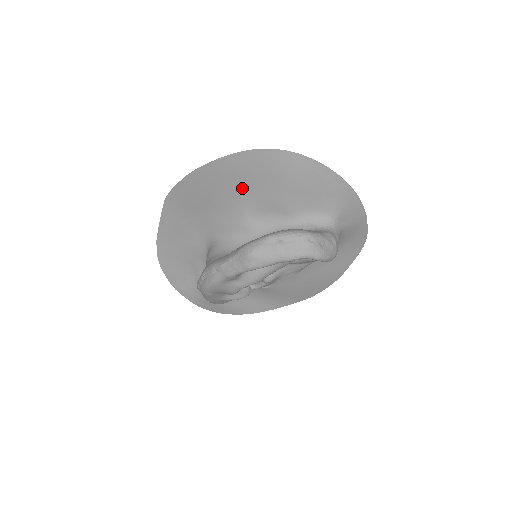
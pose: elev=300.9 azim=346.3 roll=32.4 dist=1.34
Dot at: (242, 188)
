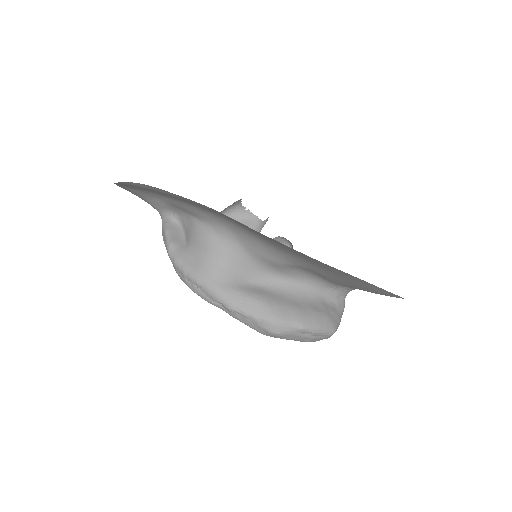
Dot at: (315, 265)
